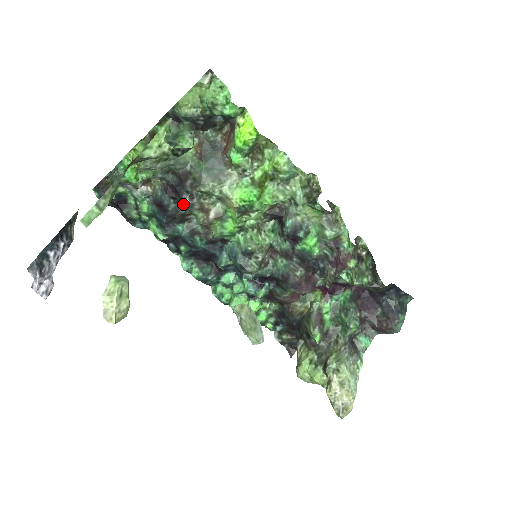
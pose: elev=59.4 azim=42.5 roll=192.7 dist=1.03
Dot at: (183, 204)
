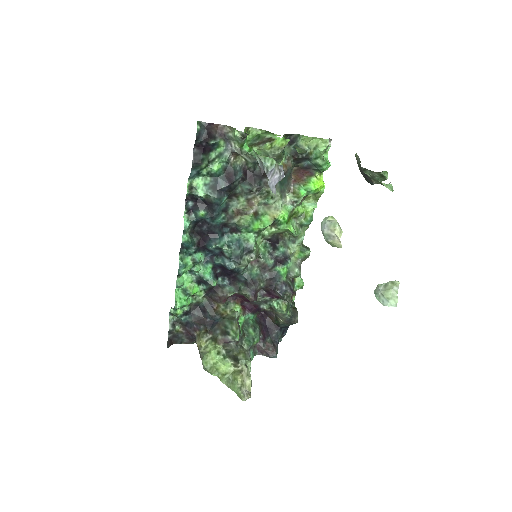
Dot at: (246, 188)
